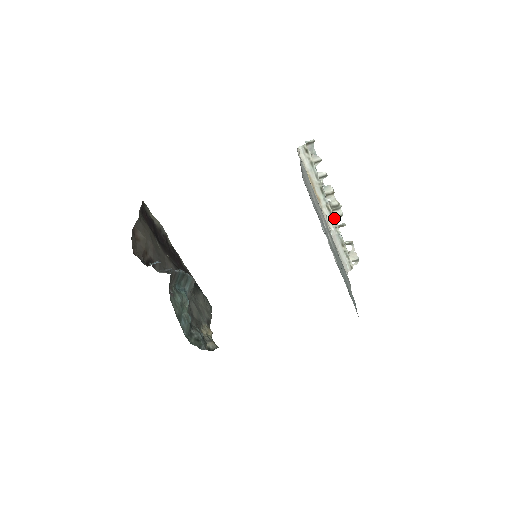
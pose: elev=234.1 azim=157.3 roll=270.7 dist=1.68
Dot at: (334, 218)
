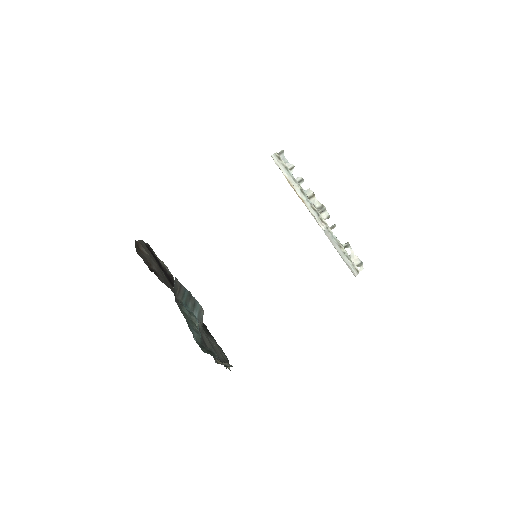
Dot at: (322, 218)
